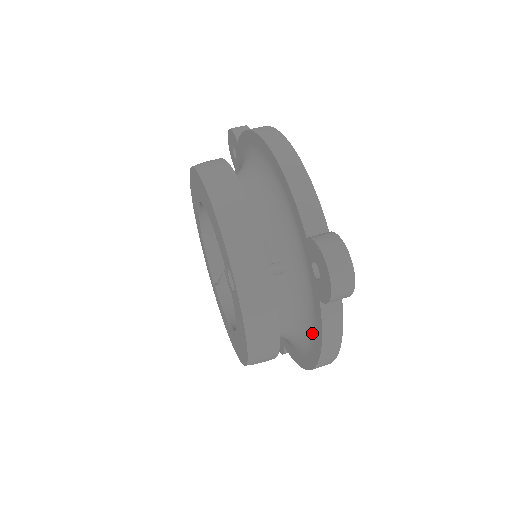
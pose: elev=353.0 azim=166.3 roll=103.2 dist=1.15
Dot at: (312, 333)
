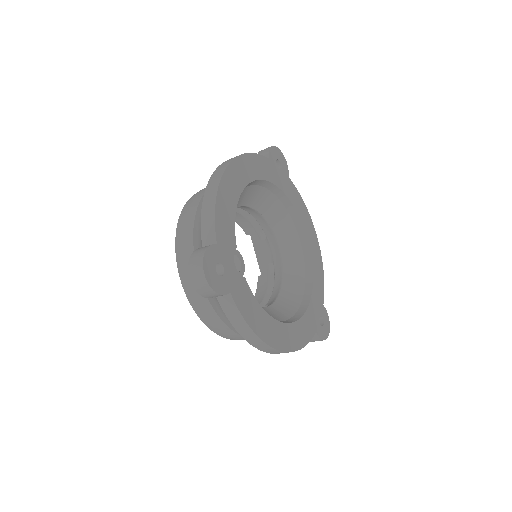
Dot at: occluded
